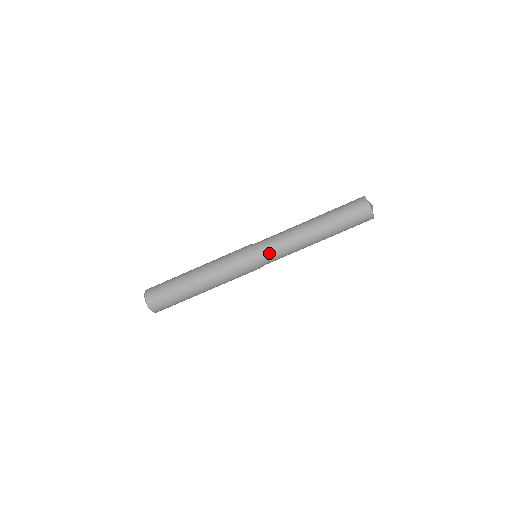
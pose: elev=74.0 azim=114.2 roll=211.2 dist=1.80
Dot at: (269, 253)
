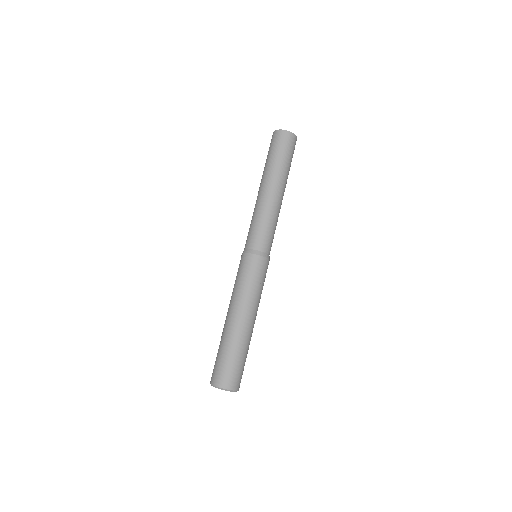
Dot at: (264, 240)
